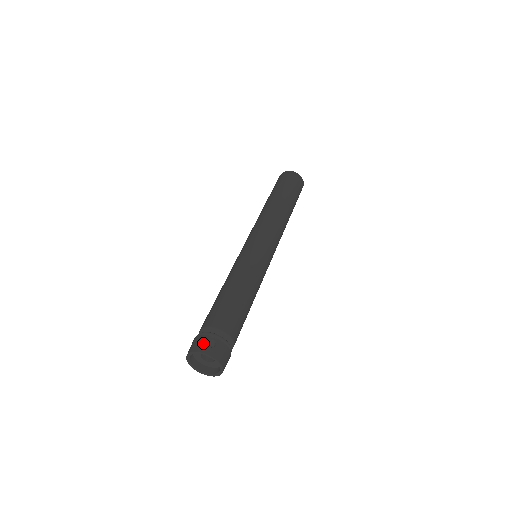
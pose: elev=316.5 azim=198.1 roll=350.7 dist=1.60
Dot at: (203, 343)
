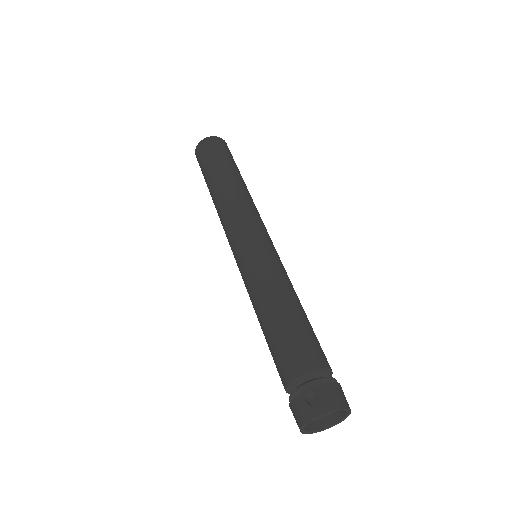
Dot at: (303, 407)
